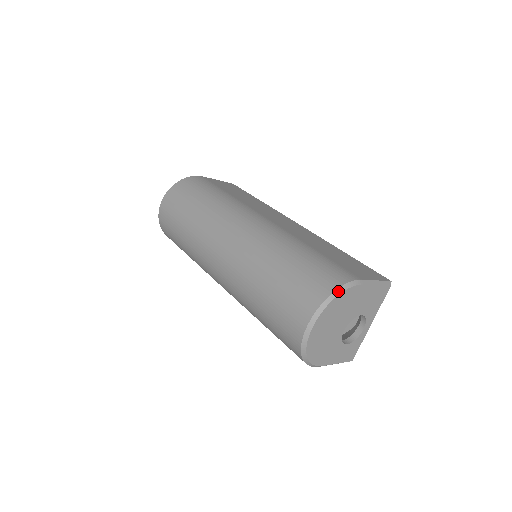
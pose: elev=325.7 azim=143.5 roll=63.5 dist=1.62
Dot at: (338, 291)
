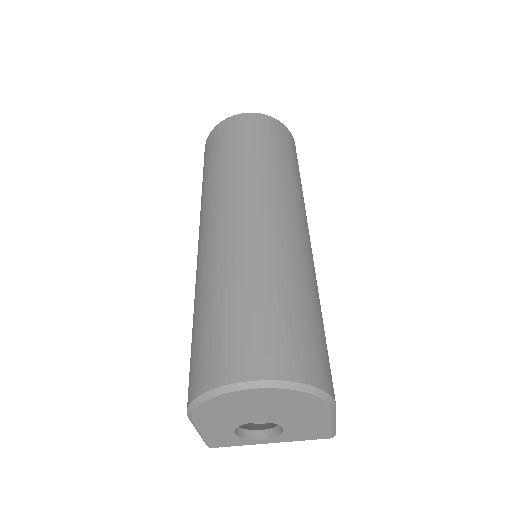
Dot at: (317, 391)
